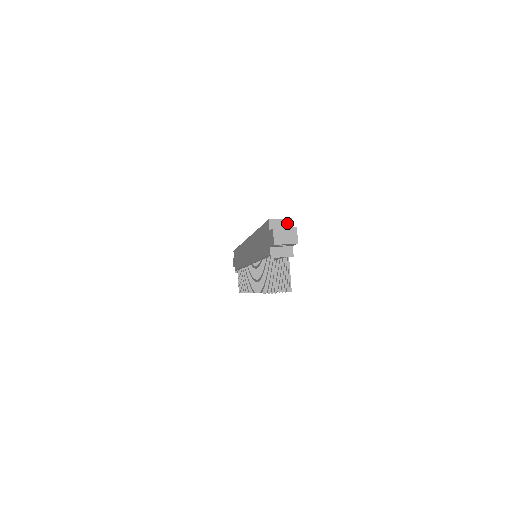
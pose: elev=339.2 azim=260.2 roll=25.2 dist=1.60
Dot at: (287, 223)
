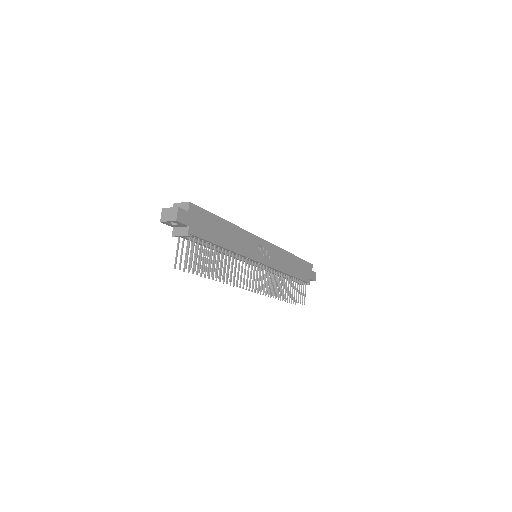
Dot at: (185, 206)
